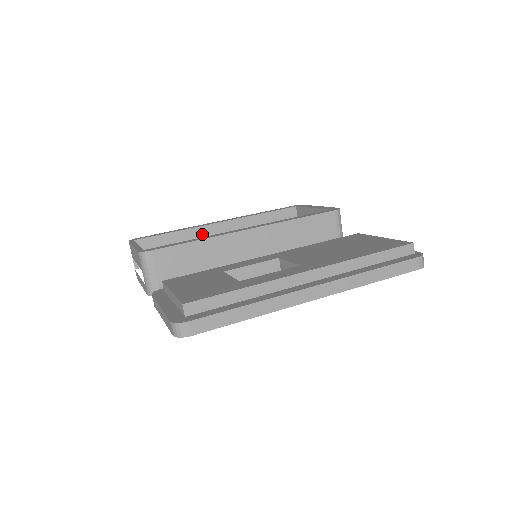
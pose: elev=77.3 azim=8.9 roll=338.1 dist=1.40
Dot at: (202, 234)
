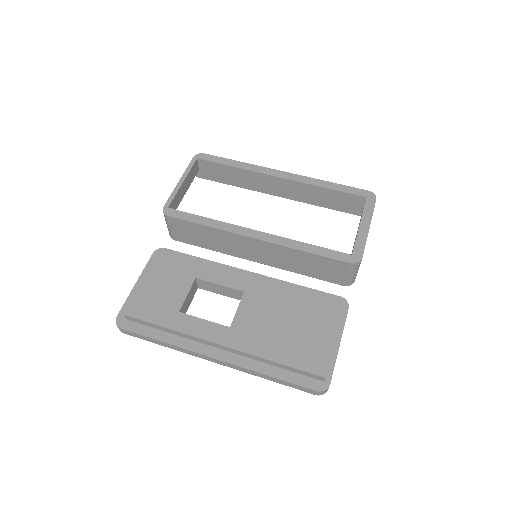
Dot at: (259, 178)
